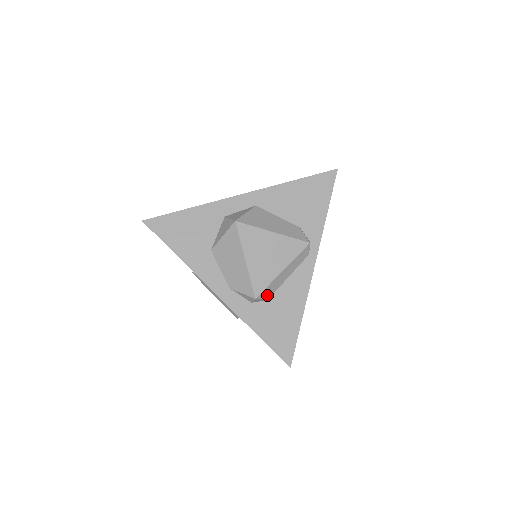
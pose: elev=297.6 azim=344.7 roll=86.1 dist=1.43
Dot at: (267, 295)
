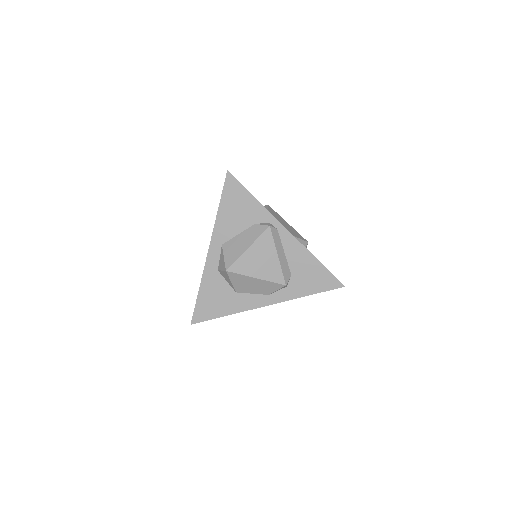
Dot at: (288, 275)
